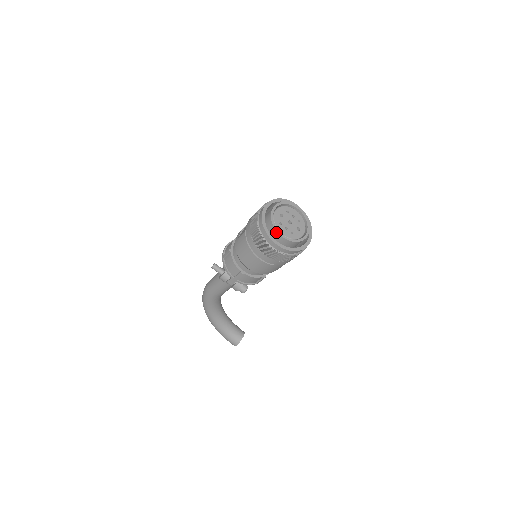
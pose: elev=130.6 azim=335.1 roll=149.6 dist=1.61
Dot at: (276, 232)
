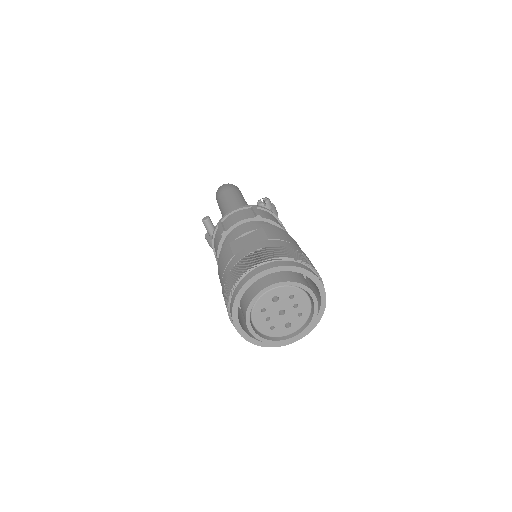
Dot at: (245, 320)
